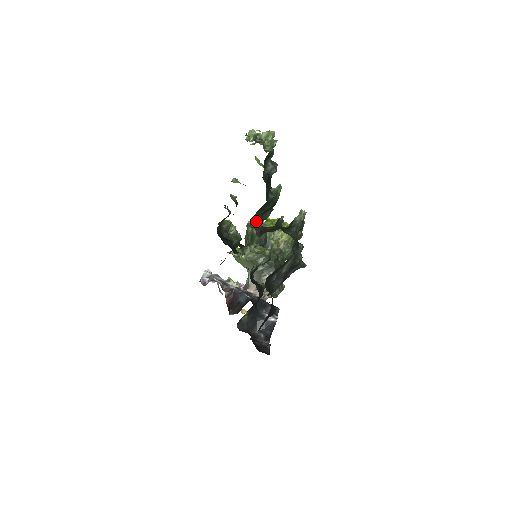
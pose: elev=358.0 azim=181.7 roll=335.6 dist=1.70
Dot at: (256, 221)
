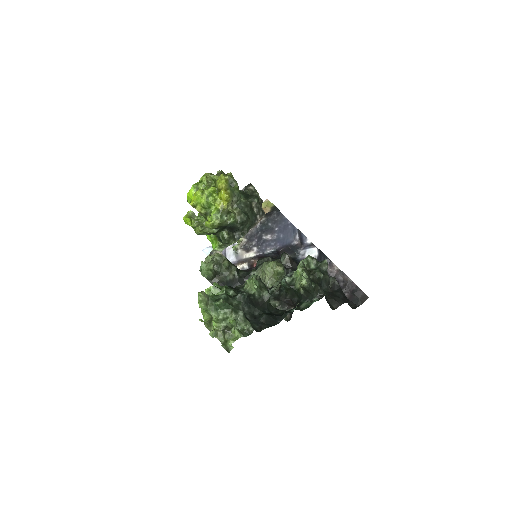
Dot at: (273, 304)
